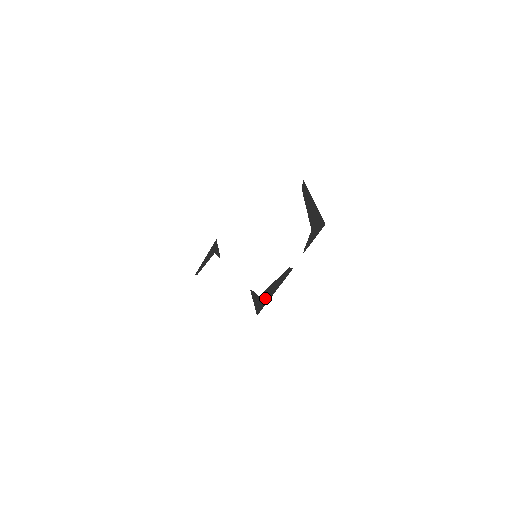
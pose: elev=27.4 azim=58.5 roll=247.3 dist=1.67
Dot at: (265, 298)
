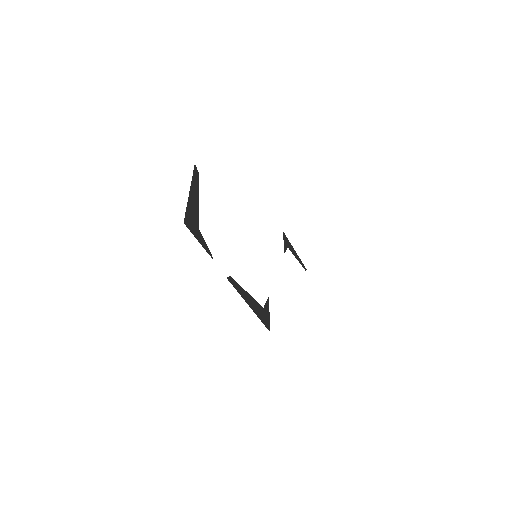
Dot at: (258, 311)
